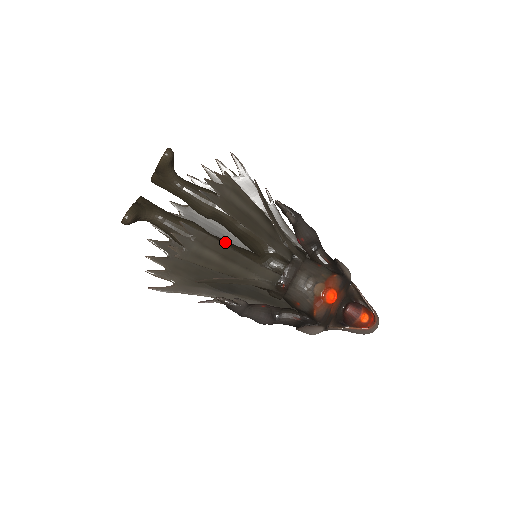
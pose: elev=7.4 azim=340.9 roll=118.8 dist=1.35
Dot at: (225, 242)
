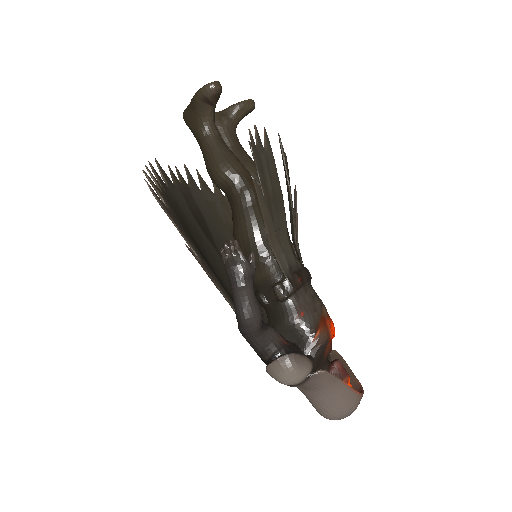
Dot at: occluded
